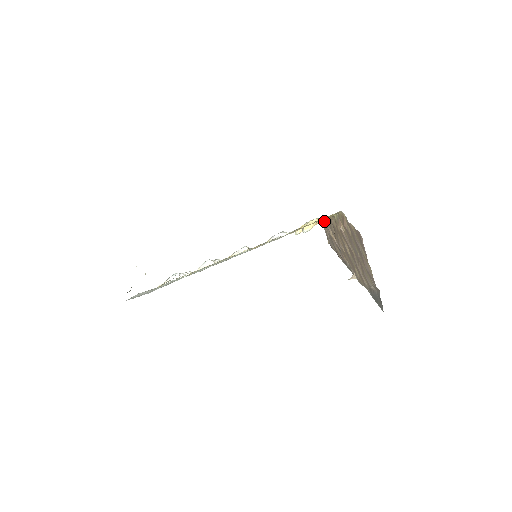
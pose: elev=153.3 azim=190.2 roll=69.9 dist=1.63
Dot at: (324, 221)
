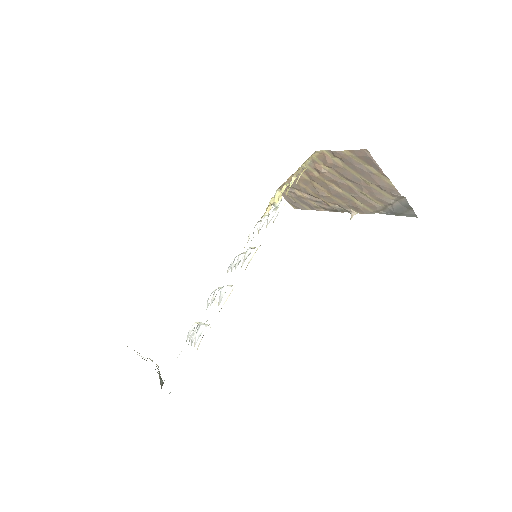
Dot at: (280, 188)
